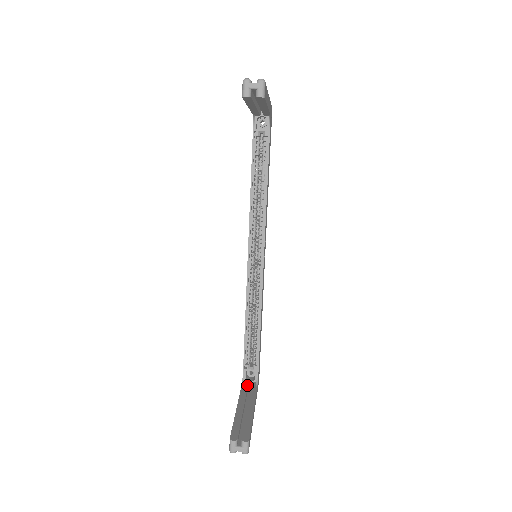
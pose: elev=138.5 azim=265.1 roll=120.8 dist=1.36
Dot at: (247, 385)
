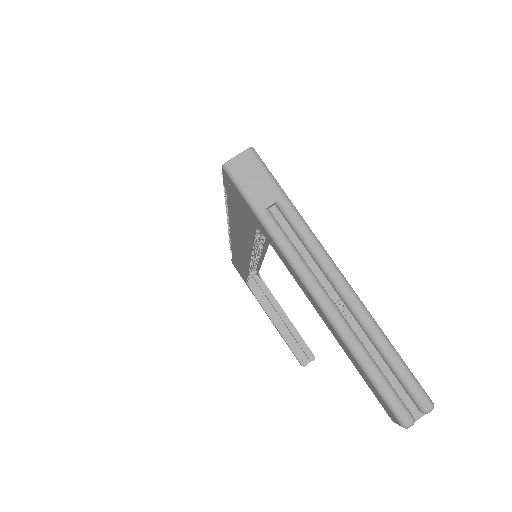
Dot at: (255, 286)
